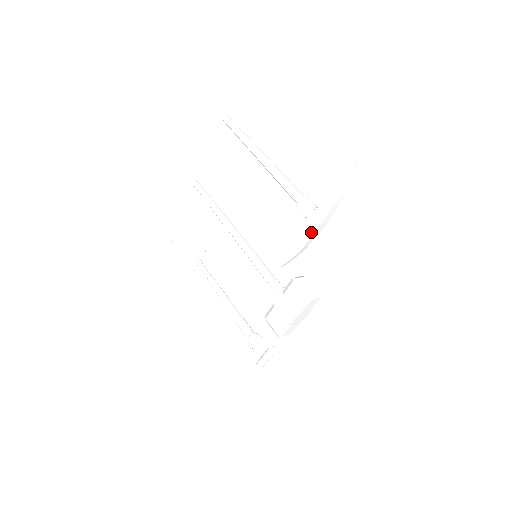
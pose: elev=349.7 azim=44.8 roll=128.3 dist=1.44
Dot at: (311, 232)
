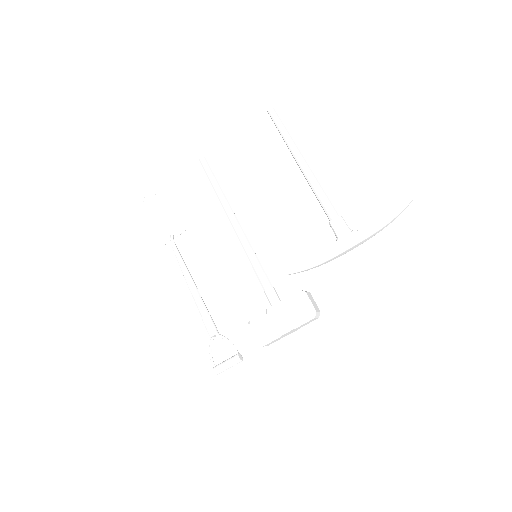
Dot at: (338, 252)
